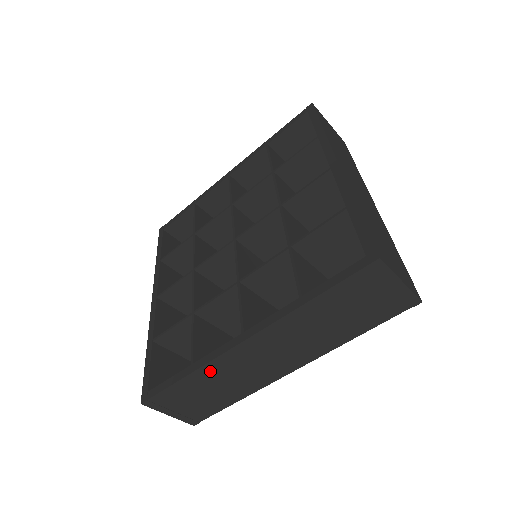
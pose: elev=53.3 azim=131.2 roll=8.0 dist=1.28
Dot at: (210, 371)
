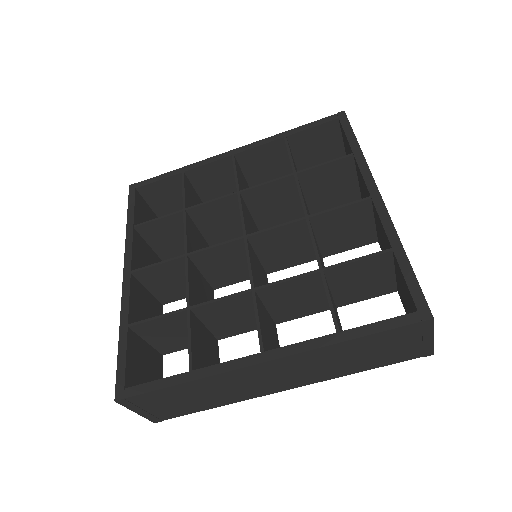
Dot at: (210, 382)
